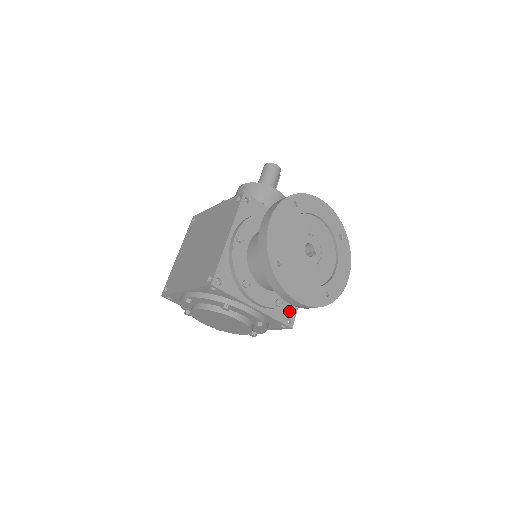
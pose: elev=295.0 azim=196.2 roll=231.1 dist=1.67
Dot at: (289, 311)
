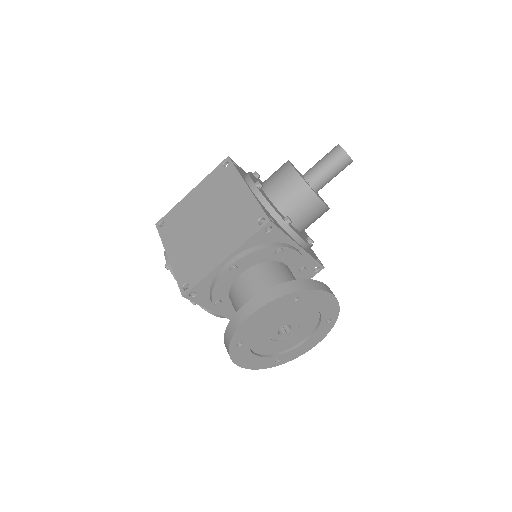
Dot at: occluded
